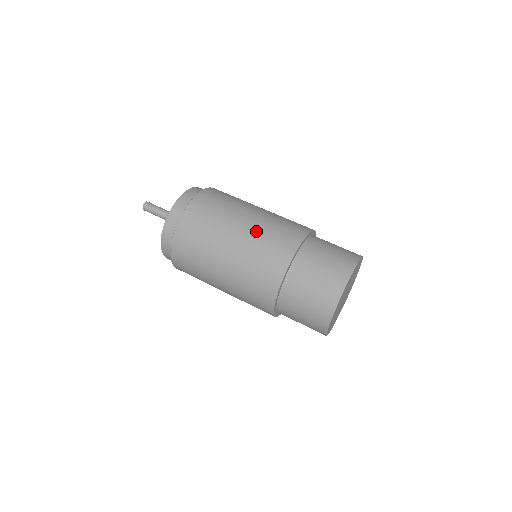
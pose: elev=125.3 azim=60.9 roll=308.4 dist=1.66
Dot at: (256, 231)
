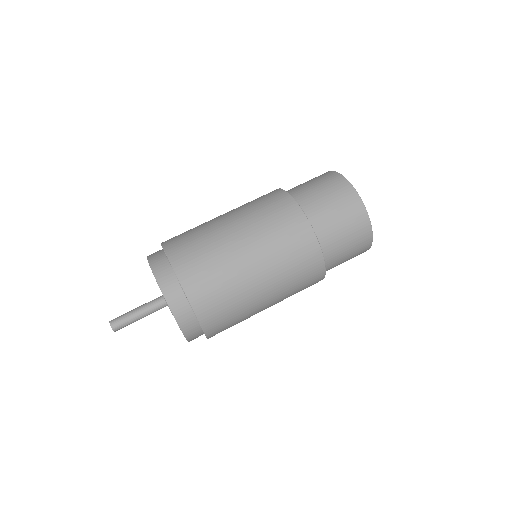
Dot at: (242, 211)
